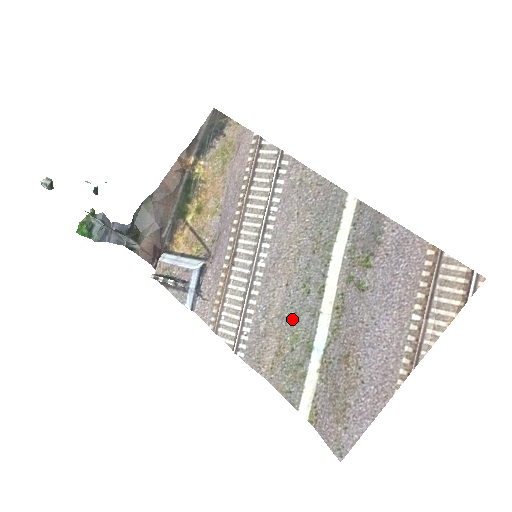
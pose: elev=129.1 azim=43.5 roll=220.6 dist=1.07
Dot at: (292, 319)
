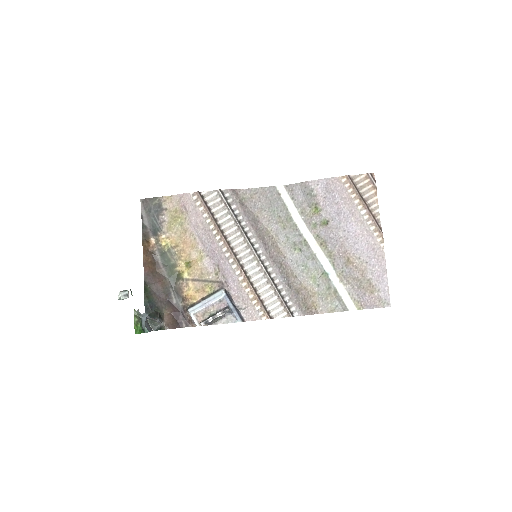
Dot at: (304, 271)
